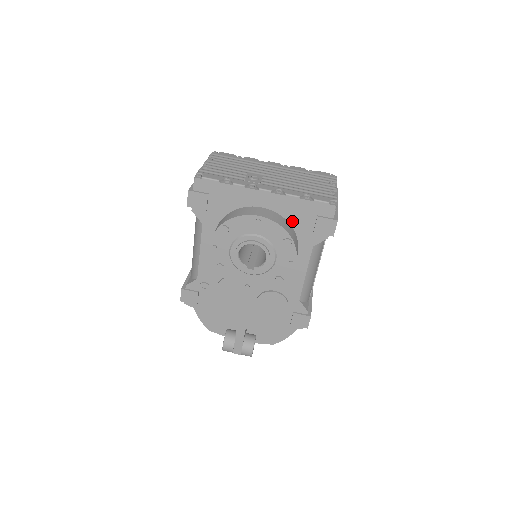
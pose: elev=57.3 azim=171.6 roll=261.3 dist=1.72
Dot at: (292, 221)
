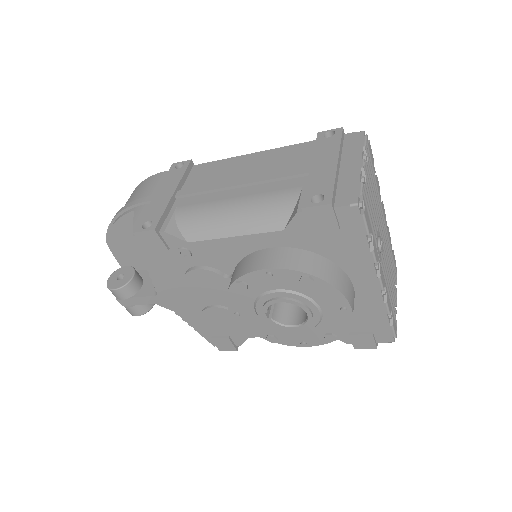
Dot at: occluded
